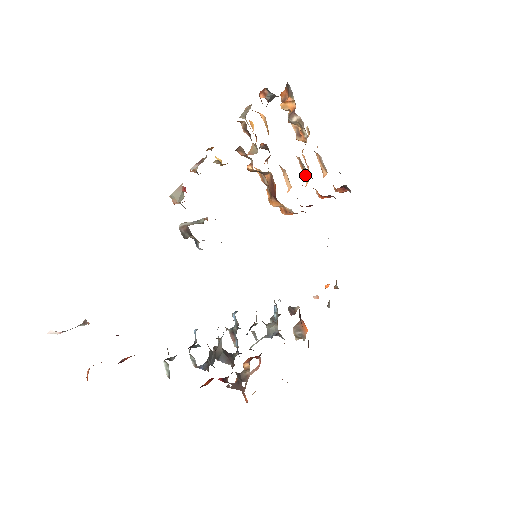
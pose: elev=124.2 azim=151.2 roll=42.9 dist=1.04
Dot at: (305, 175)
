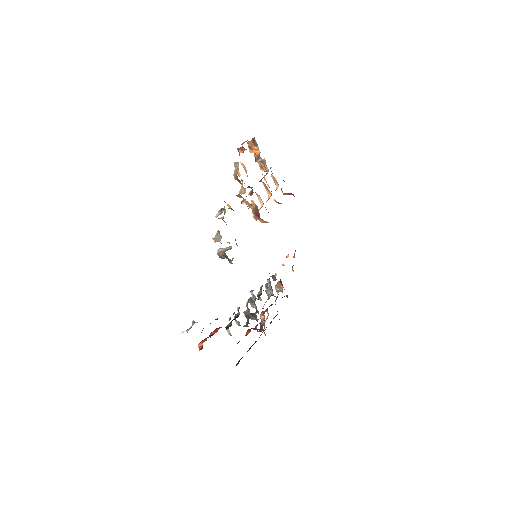
Dot at: (268, 192)
